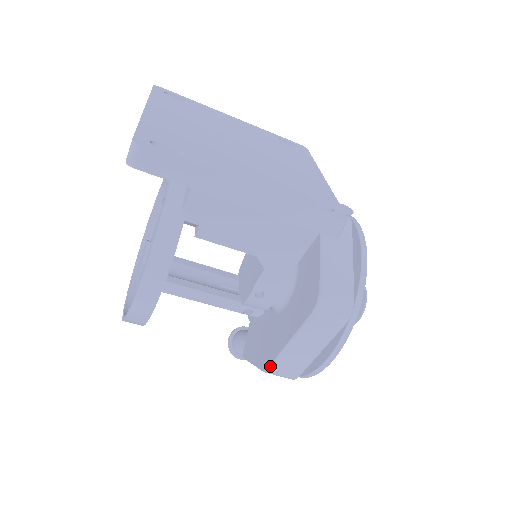
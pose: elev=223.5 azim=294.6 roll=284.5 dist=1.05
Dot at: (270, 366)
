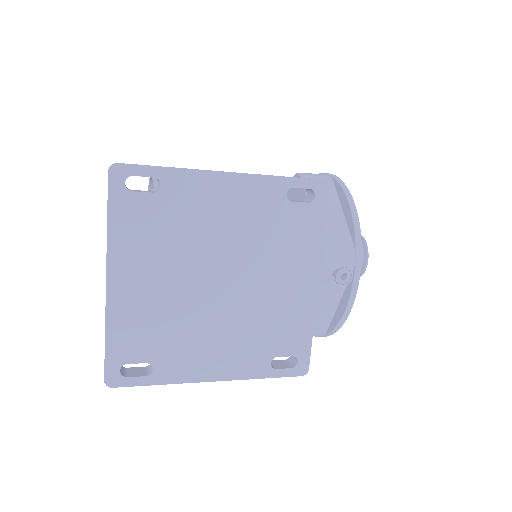
Dot at: occluded
